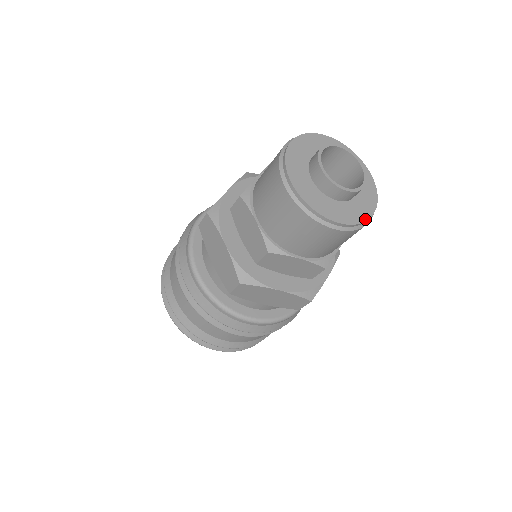
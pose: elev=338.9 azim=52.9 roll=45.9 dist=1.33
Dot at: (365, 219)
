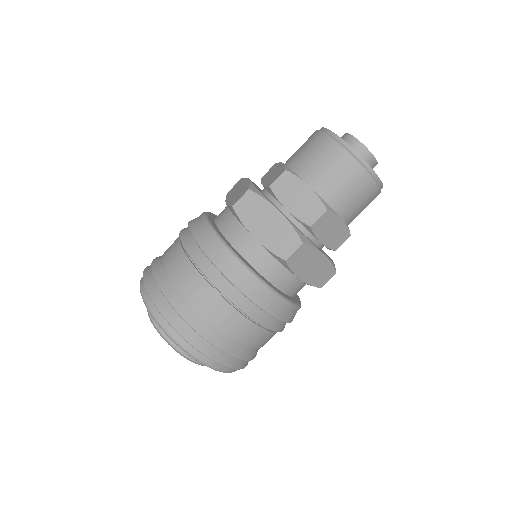
Dot at: occluded
